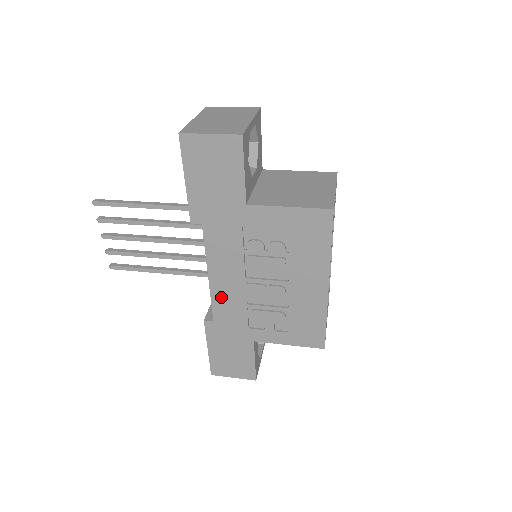
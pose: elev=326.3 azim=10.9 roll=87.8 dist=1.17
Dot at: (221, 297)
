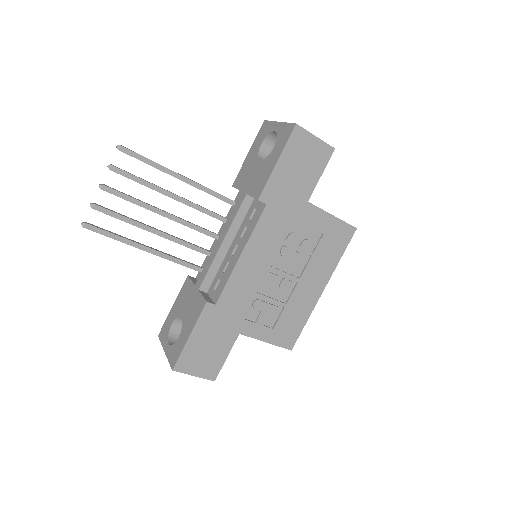
Dot at: (239, 279)
